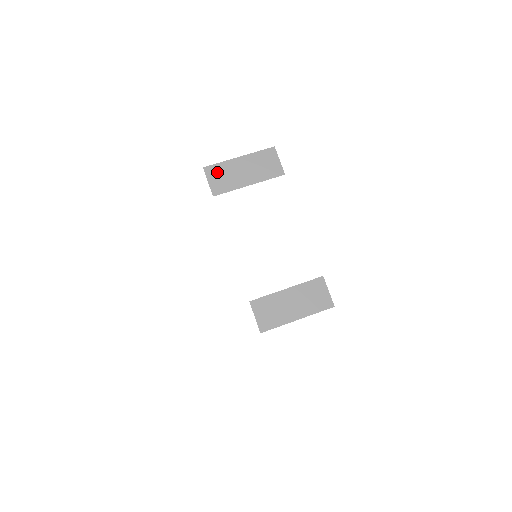
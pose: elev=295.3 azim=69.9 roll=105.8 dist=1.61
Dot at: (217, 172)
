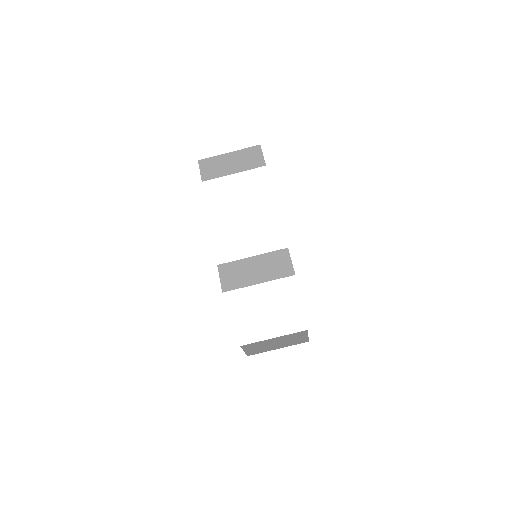
Dot at: (209, 164)
